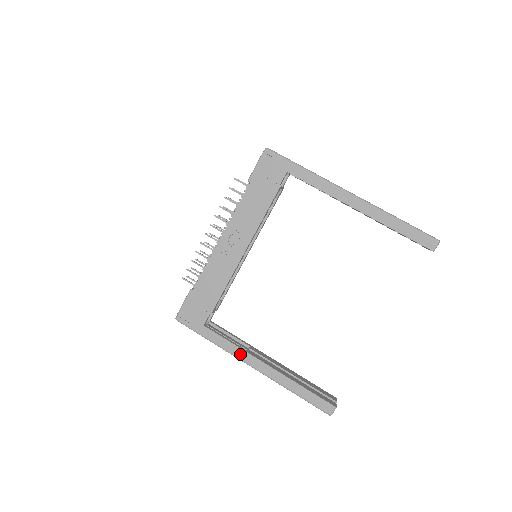
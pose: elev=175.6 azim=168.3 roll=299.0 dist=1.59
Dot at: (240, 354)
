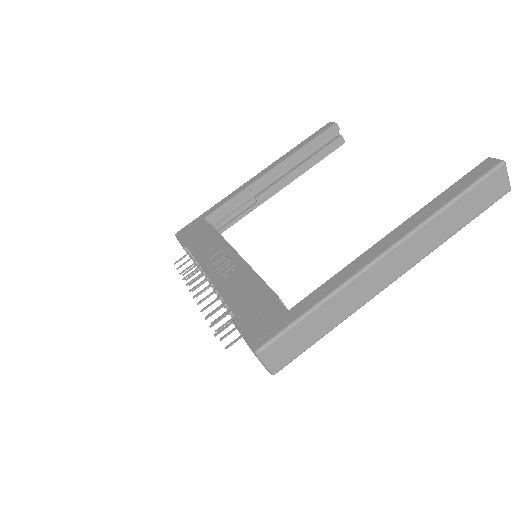
Dot at: (357, 265)
